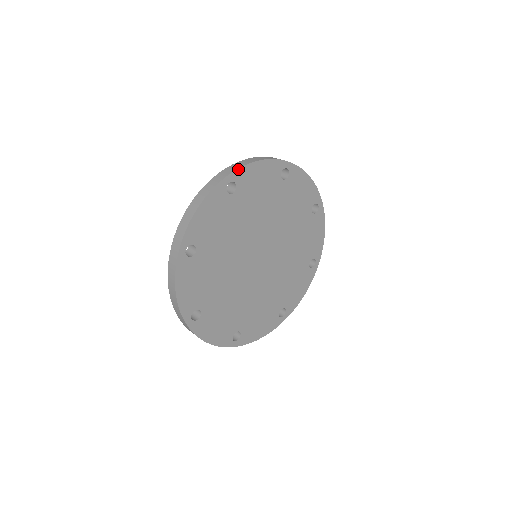
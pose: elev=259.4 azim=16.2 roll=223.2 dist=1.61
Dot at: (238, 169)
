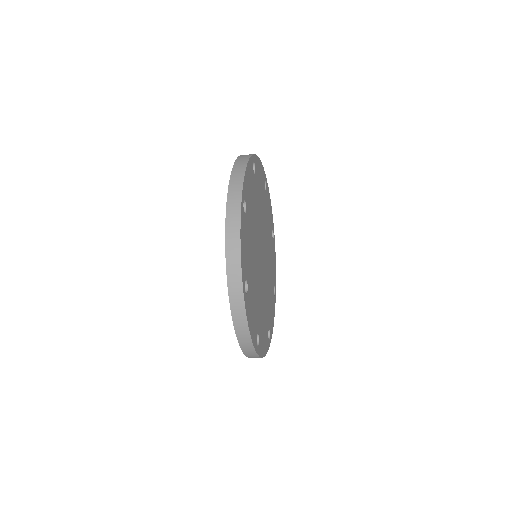
Dot at: (243, 185)
